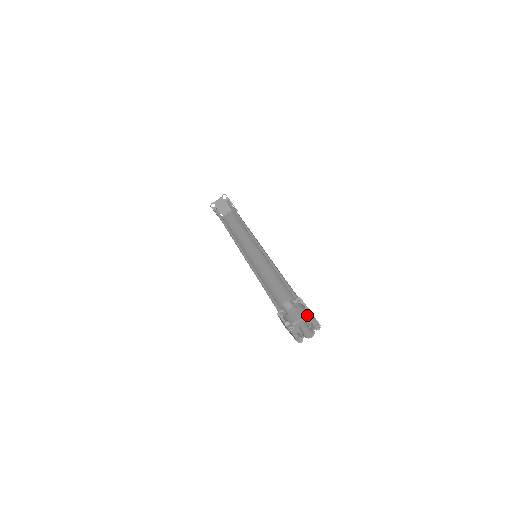
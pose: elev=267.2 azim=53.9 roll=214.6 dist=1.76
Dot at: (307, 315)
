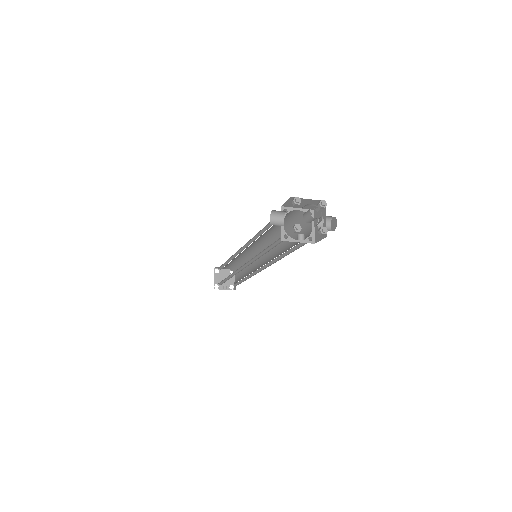
Dot at: (294, 202)
